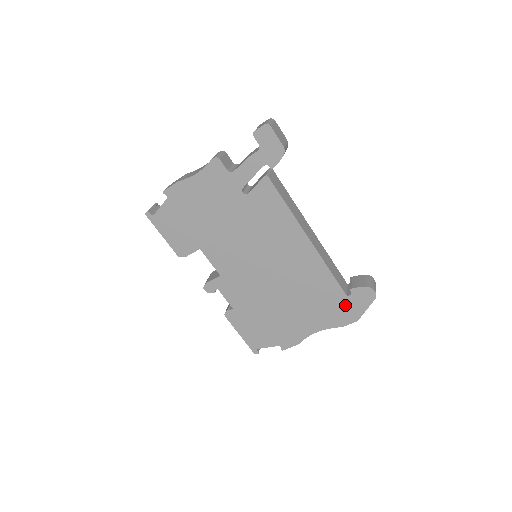
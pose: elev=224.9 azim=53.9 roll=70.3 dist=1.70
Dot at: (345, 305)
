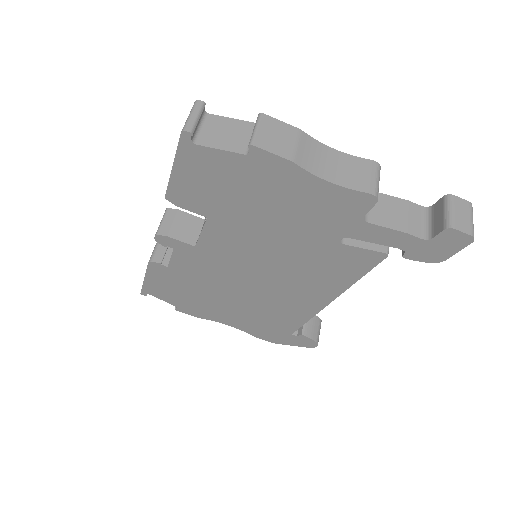
Dot at: (281, 335)
